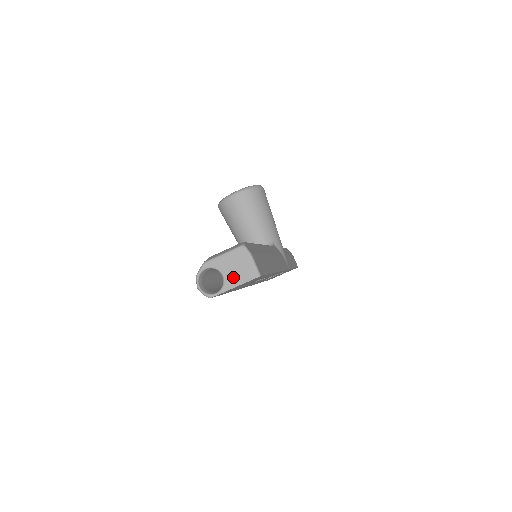
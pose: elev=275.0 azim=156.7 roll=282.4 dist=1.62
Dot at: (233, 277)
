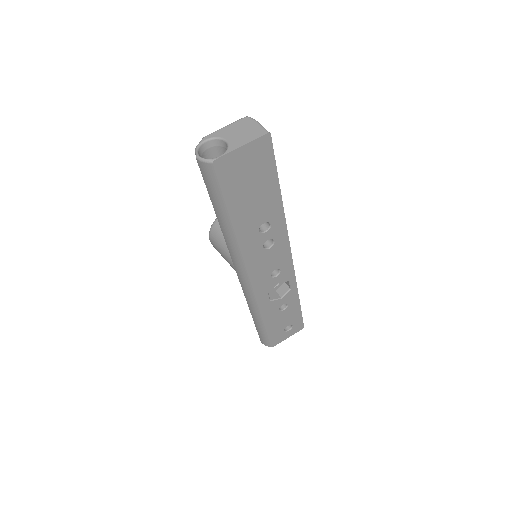
Dot at: (239, 139)
